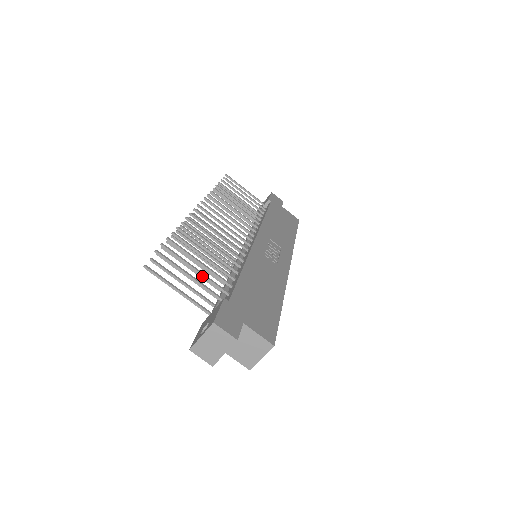
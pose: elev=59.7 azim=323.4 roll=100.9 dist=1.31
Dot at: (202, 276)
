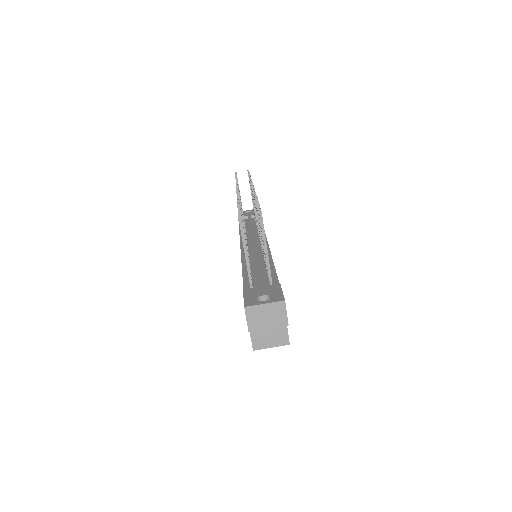
Dot at: occluded
